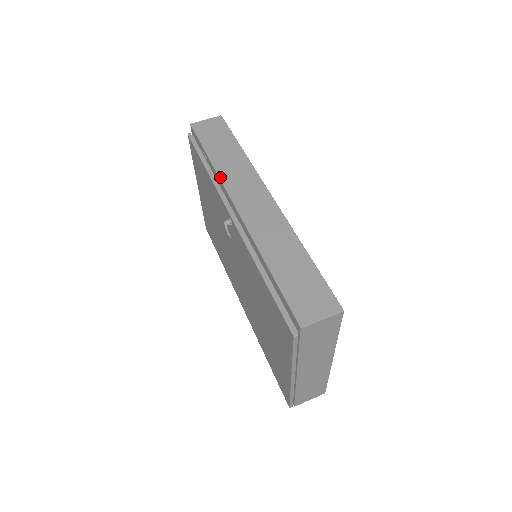
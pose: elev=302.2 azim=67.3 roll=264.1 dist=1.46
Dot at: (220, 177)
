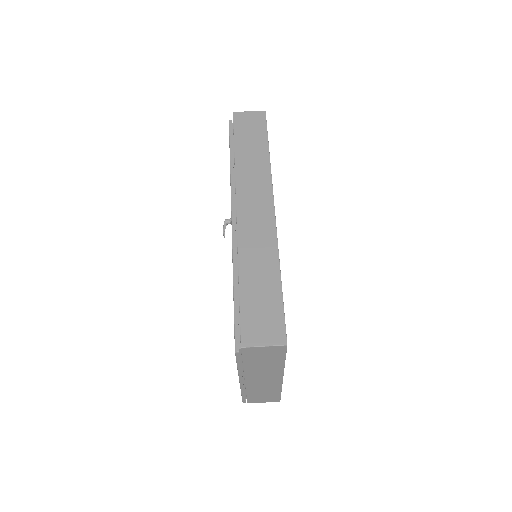
Dot at: (236, 175)
